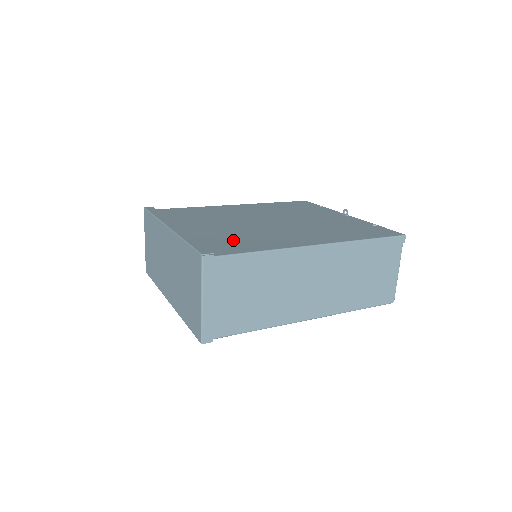
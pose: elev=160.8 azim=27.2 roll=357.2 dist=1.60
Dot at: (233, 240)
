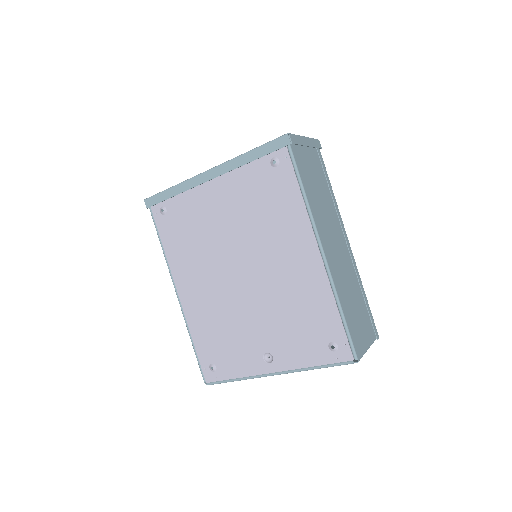
Dot at: occluded
